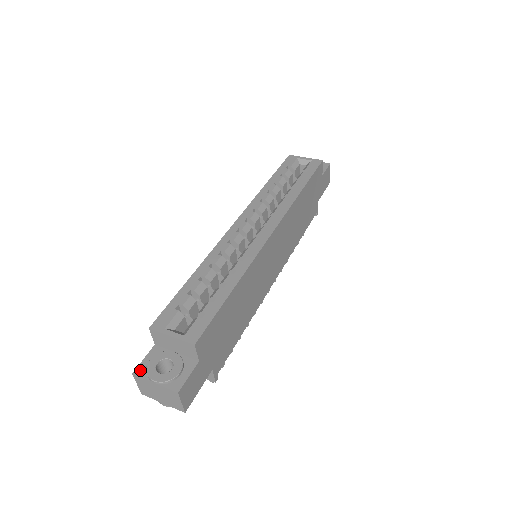
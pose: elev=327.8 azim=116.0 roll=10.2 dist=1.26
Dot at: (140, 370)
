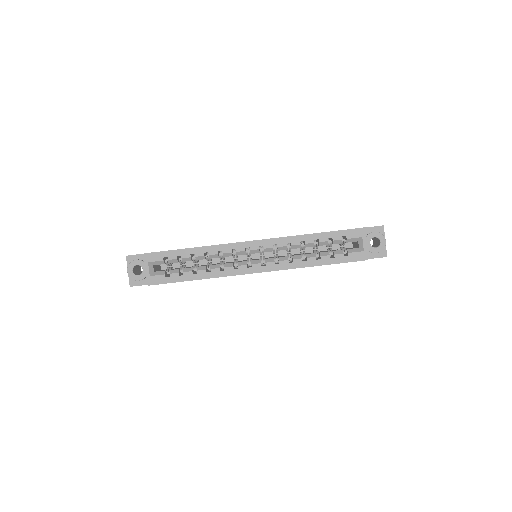
Dot at: (130, 258)
